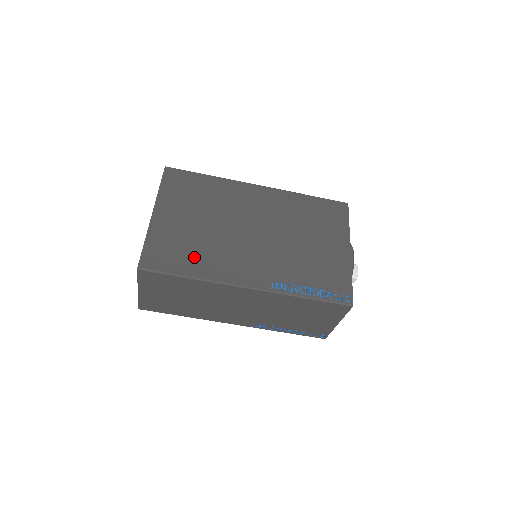
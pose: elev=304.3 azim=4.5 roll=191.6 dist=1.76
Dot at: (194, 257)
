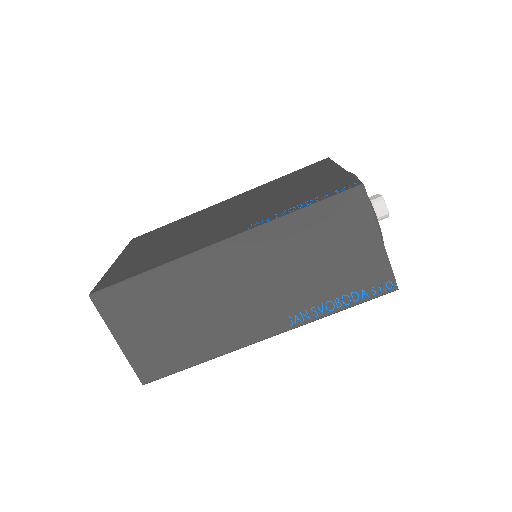
Dot at: (155, 259)
